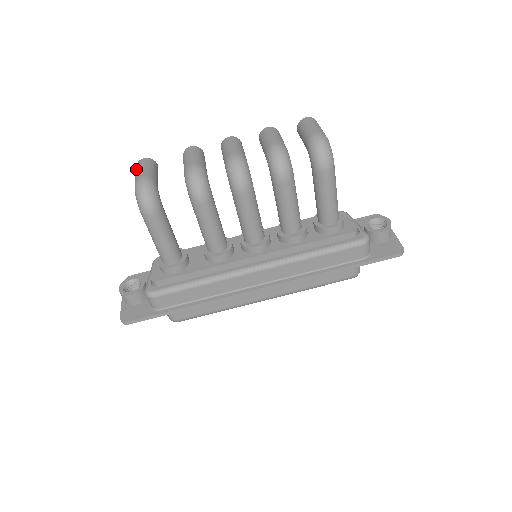
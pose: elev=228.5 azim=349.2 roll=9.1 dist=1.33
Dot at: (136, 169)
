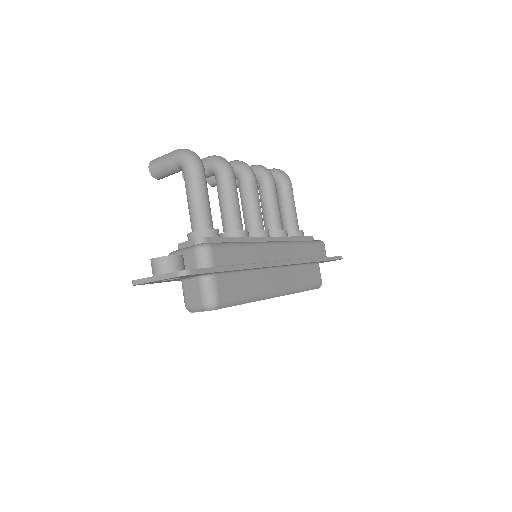
Dot at: (156, 159)
